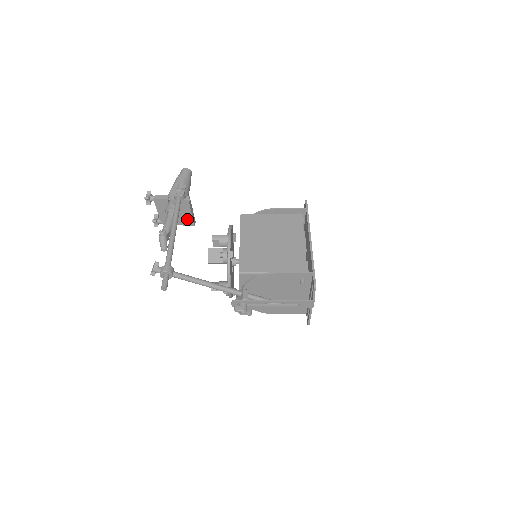
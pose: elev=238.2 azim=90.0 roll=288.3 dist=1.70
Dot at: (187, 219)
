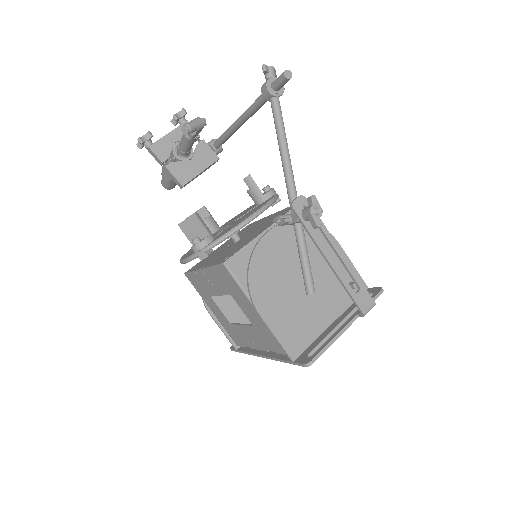
Dot at: (187, 172)
